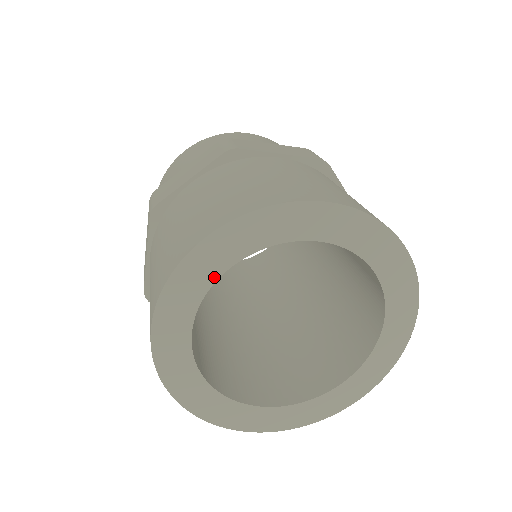
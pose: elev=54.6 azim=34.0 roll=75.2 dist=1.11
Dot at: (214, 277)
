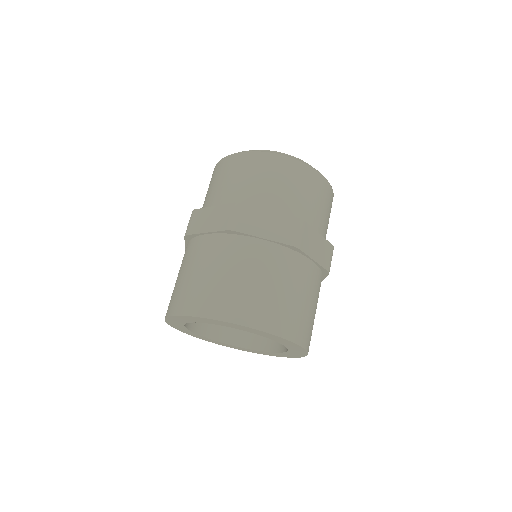
Dot at: (191, 322)
